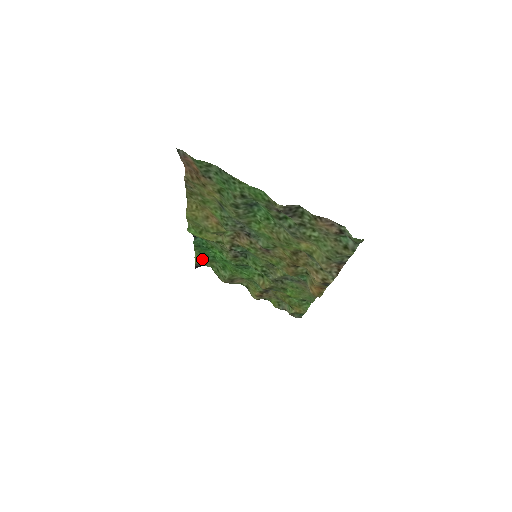
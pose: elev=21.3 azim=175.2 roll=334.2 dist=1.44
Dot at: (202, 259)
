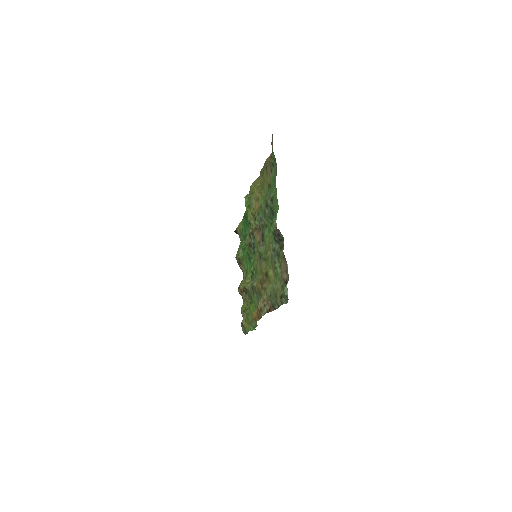
Dot at: (241, 229)
